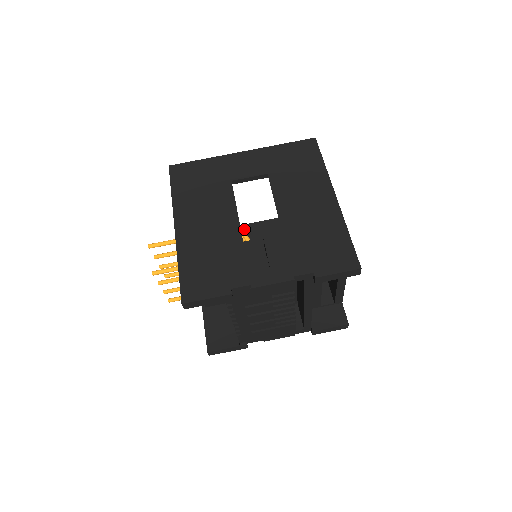
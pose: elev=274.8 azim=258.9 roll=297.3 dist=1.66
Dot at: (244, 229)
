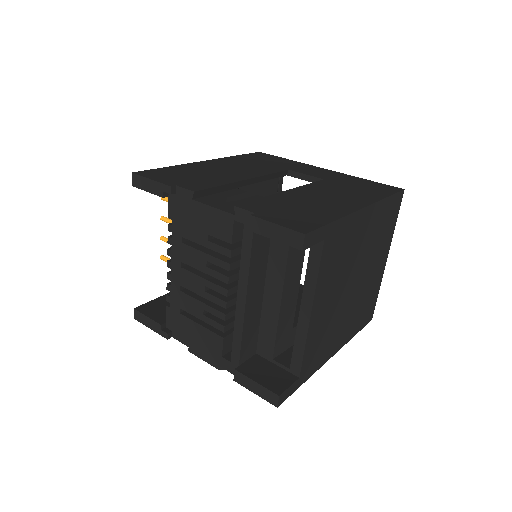
Dot at: occluded
